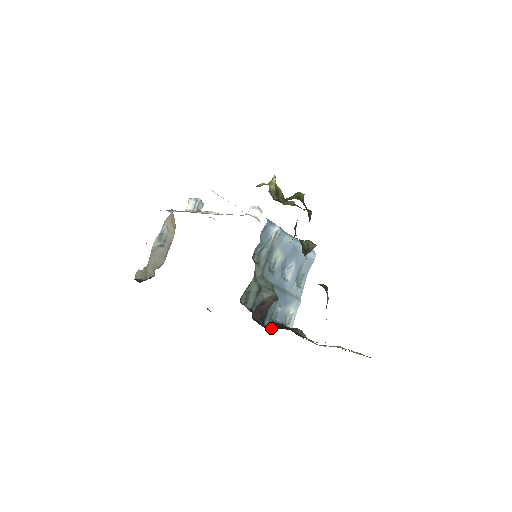
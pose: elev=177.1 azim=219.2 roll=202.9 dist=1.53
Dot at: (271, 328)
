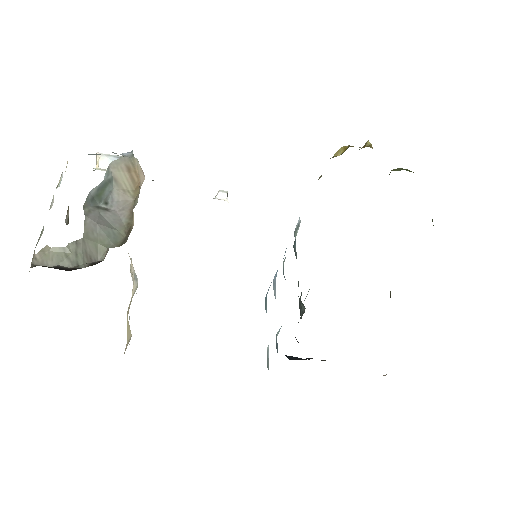
Dot at: (303, 359)
